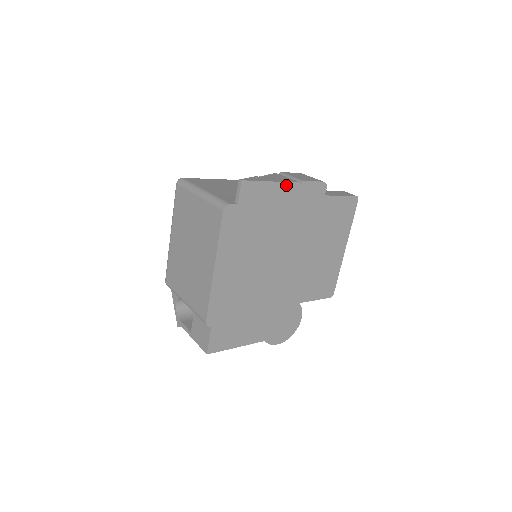
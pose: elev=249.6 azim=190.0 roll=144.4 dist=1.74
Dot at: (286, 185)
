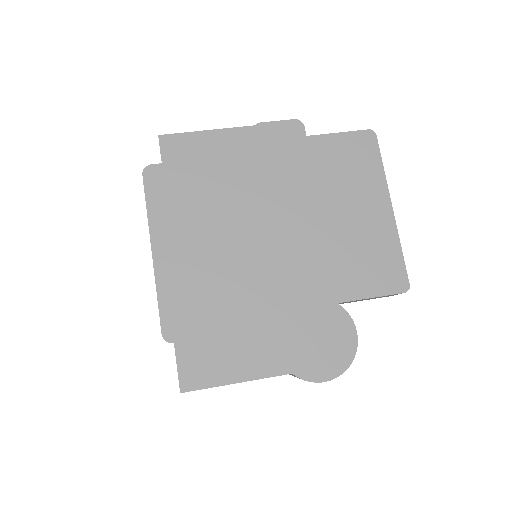
Dot at: (231, 132)
